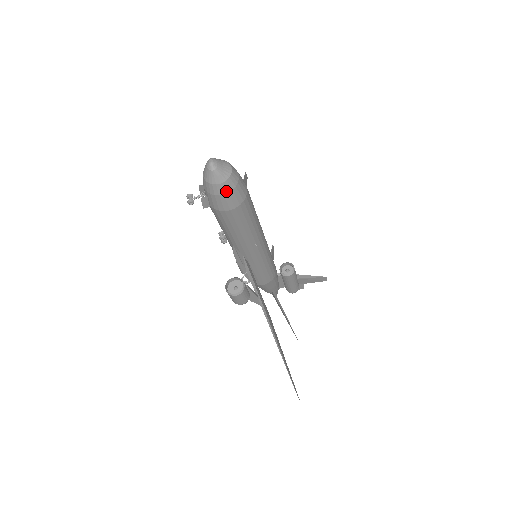
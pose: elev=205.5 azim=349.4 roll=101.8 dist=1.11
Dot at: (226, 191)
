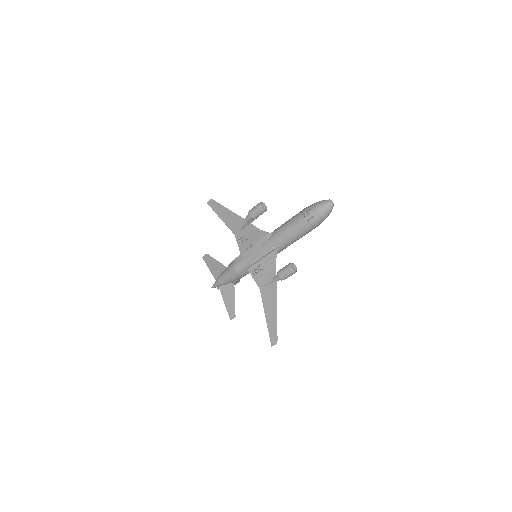
Dot at: occluded
